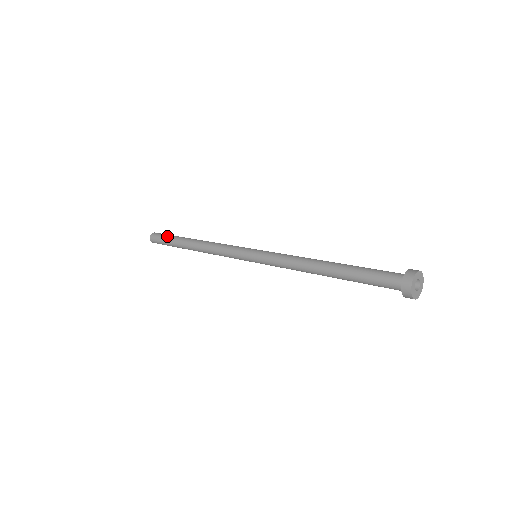
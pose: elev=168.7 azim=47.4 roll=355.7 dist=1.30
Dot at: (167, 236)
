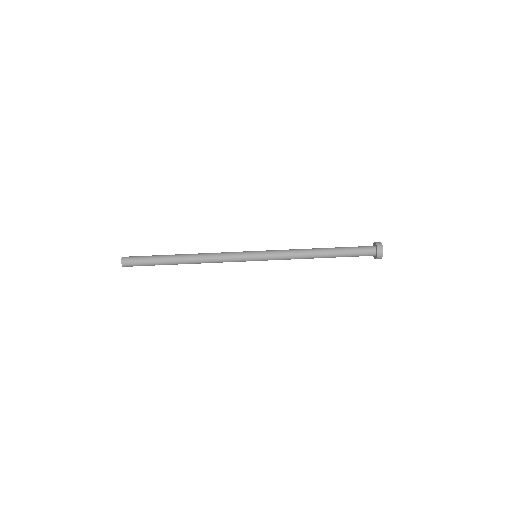
Dot at: (147, 262)
